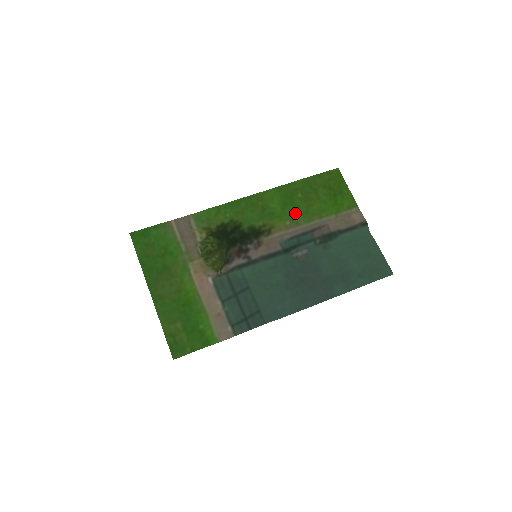
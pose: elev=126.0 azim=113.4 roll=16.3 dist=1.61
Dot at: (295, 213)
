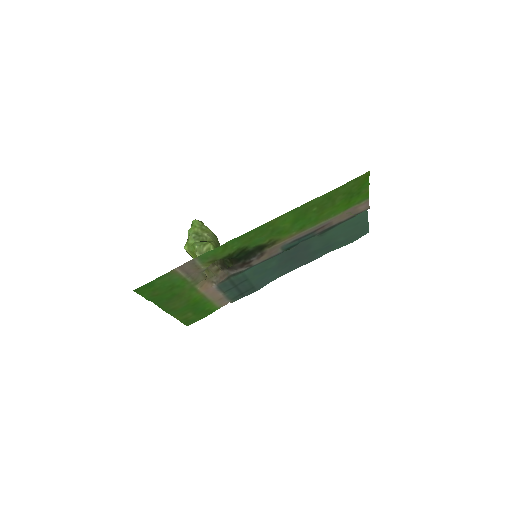
Dot at: (304, 224)
